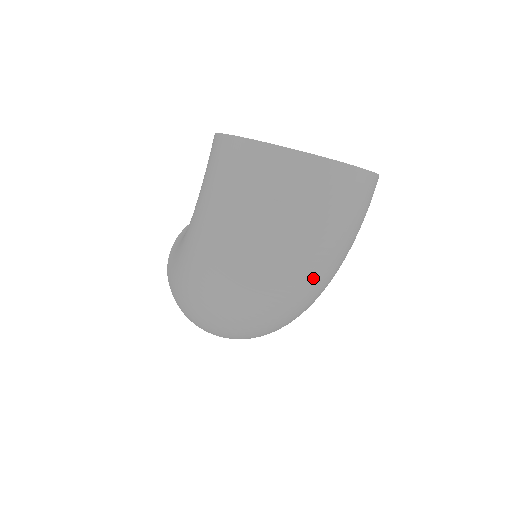
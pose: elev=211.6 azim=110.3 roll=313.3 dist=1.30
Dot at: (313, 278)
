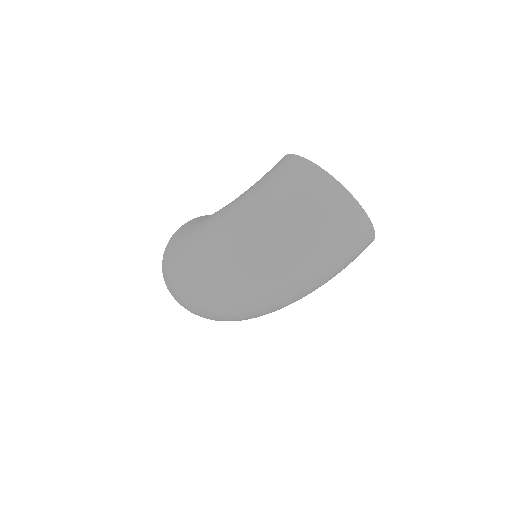
Dot at: (303, 280)
